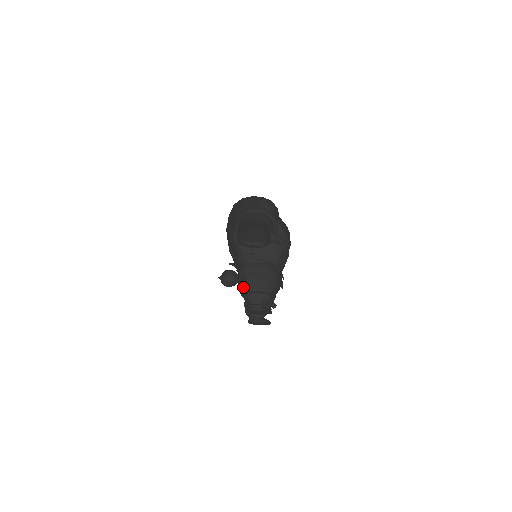
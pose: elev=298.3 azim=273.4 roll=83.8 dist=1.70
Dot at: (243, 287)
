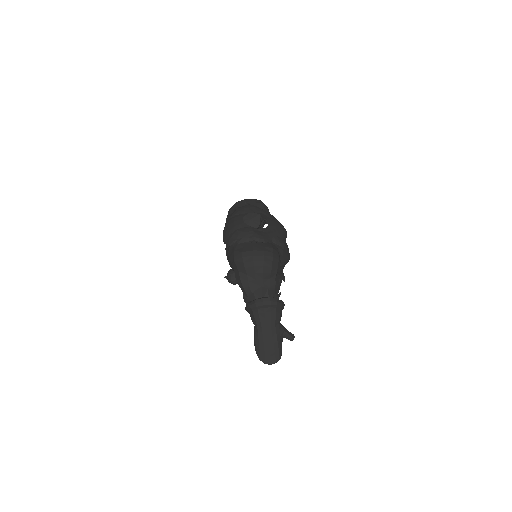
Dot at: occluded
